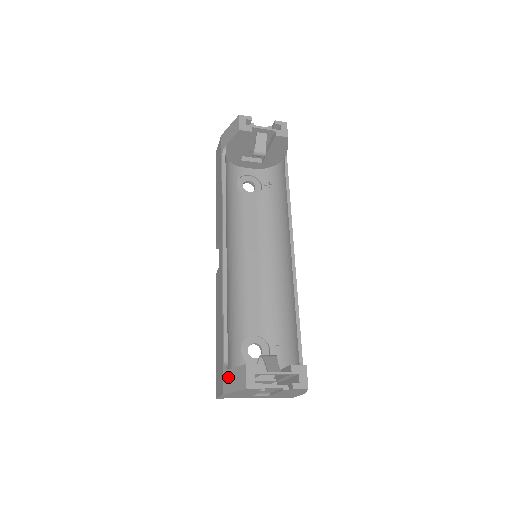
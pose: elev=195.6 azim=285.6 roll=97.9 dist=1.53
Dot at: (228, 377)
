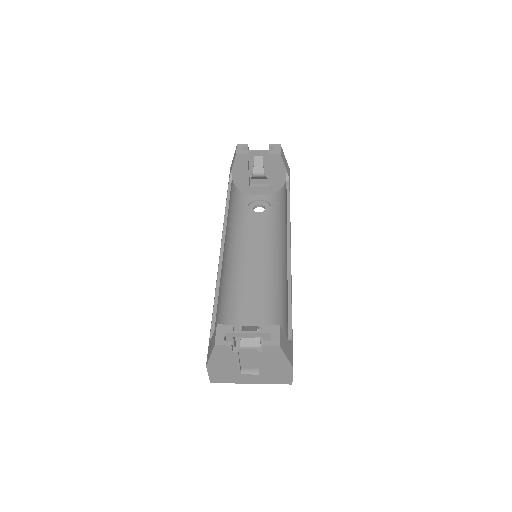
Dot at: (209, 347)
